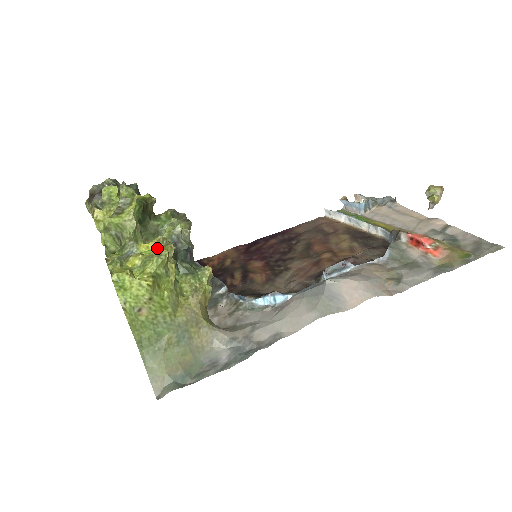
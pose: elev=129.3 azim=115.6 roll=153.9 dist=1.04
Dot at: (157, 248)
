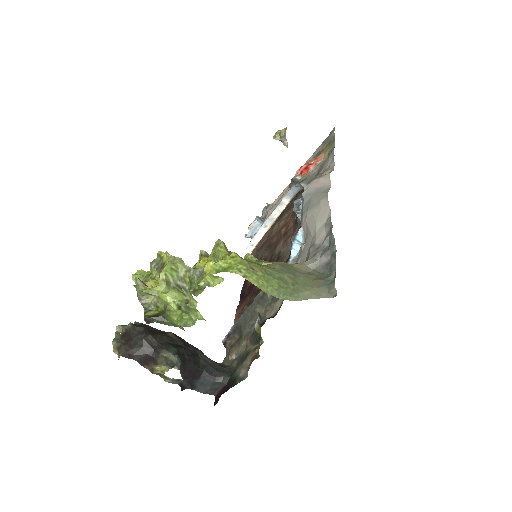
Dot at: (209, 256)
